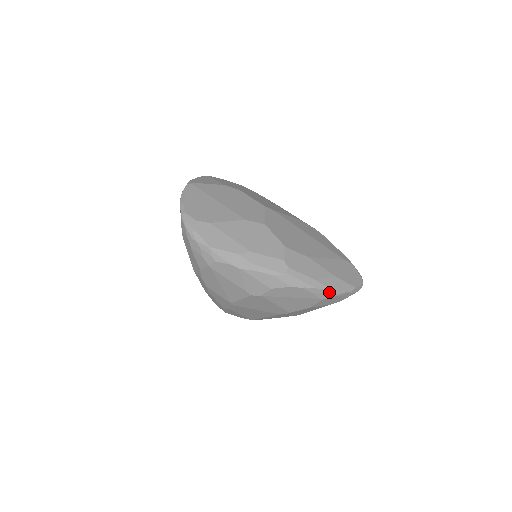
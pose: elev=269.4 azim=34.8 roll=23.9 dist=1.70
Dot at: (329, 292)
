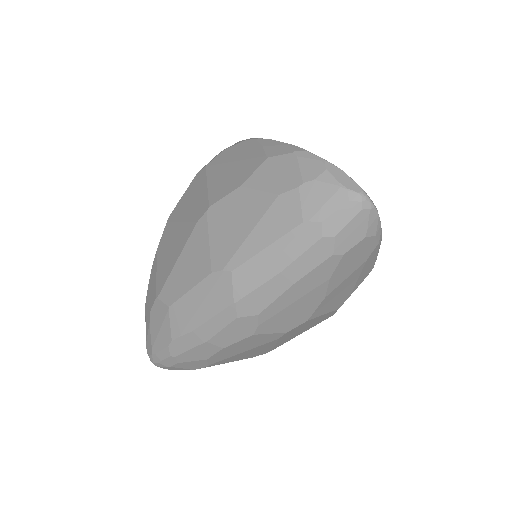
Dot at: (286, 146)
